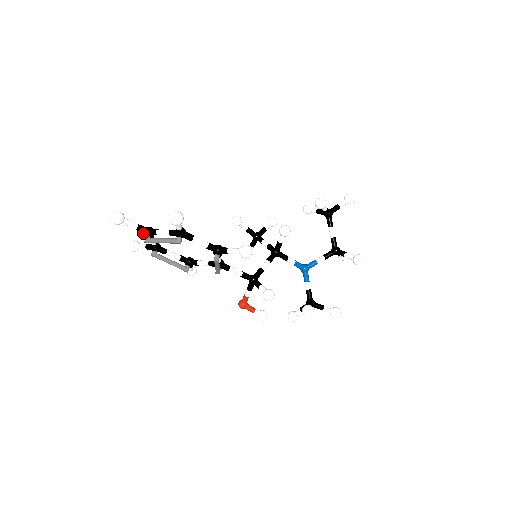
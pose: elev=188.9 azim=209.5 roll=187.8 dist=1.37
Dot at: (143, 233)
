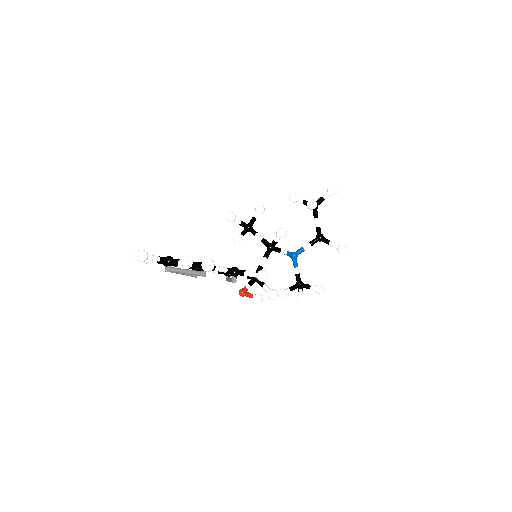
Dot at: (164, 263)
